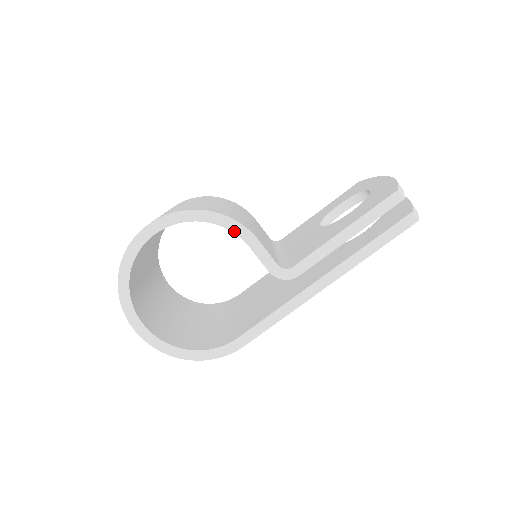
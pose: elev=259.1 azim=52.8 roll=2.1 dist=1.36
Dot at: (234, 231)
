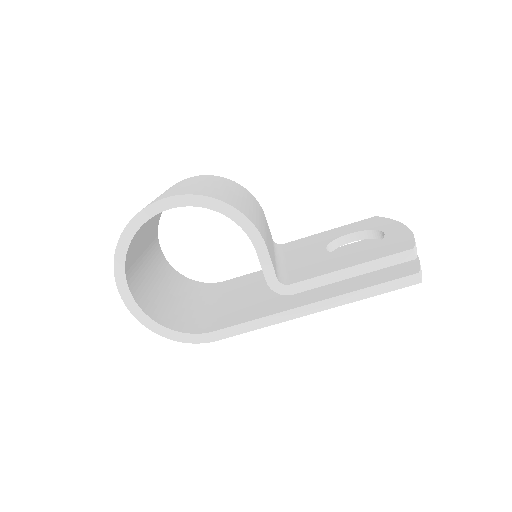
Dot at: (247, 232)
